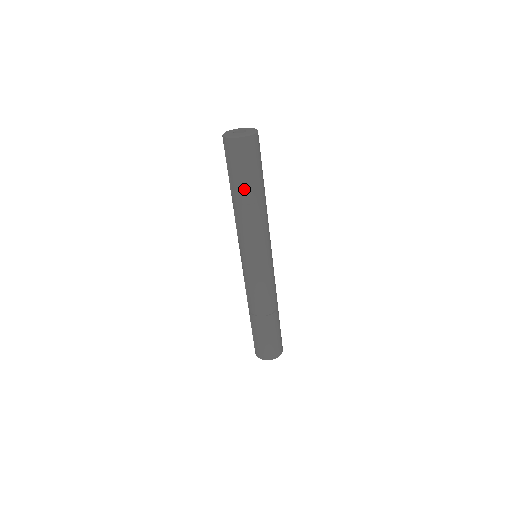
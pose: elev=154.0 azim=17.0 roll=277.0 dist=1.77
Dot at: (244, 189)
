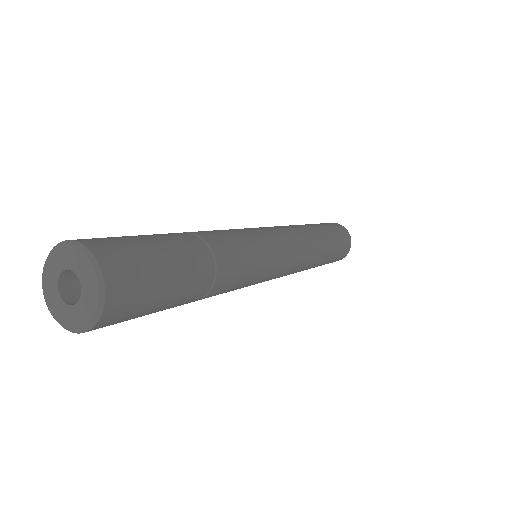
Dot at: (181, 304)
